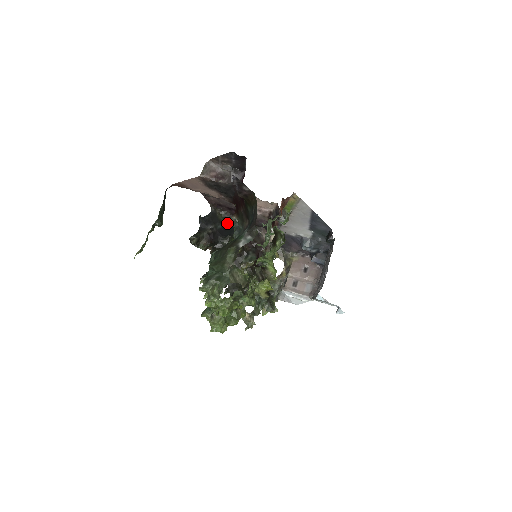
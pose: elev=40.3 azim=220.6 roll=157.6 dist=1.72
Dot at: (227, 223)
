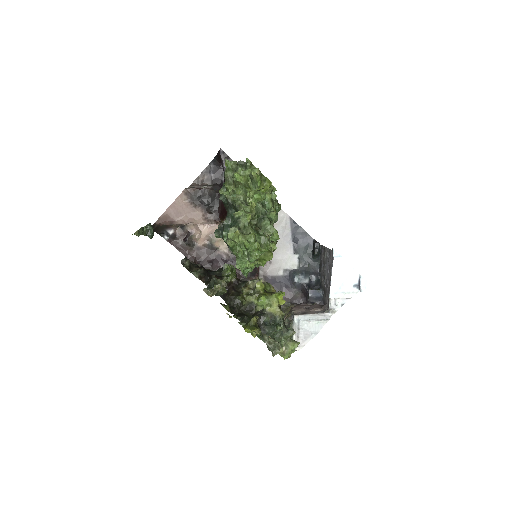
Dot at: (219, 225)
